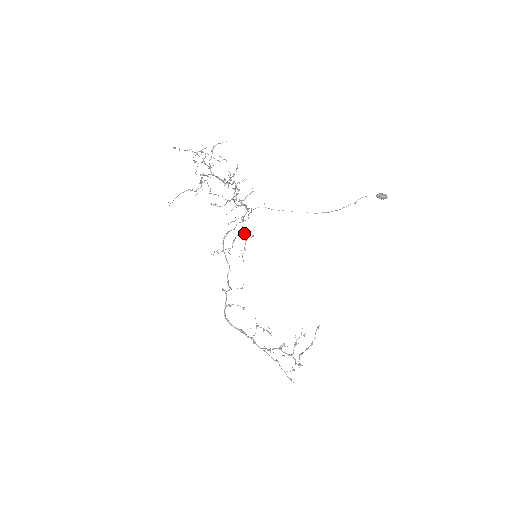
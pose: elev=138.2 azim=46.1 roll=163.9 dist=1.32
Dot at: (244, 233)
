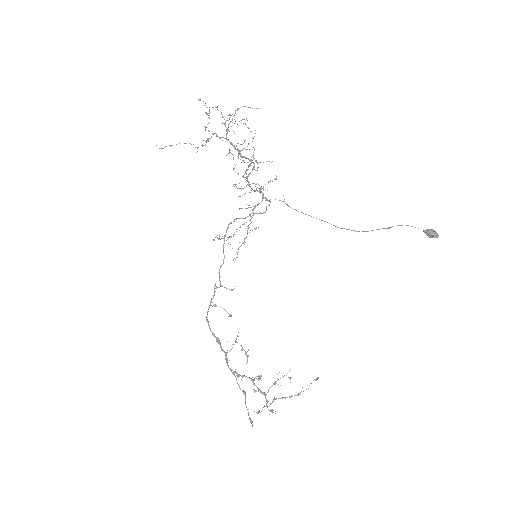
Dot at: (250, 223)
